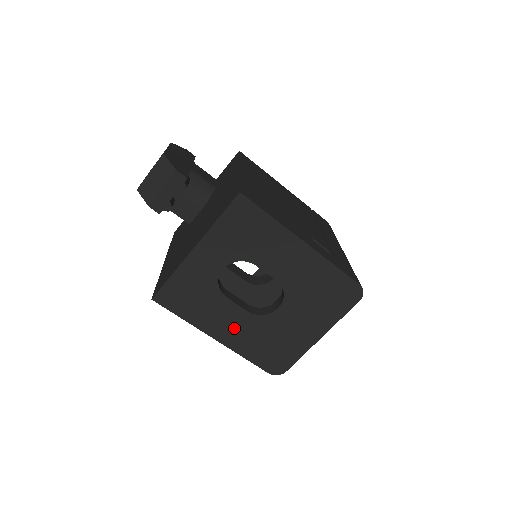
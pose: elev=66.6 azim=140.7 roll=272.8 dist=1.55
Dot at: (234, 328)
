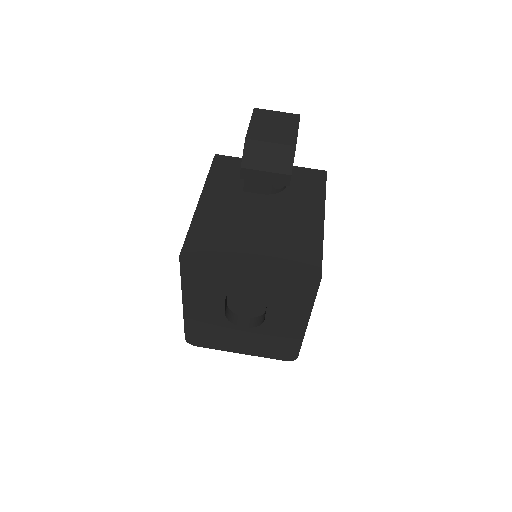
Dot at: (203, 310)
